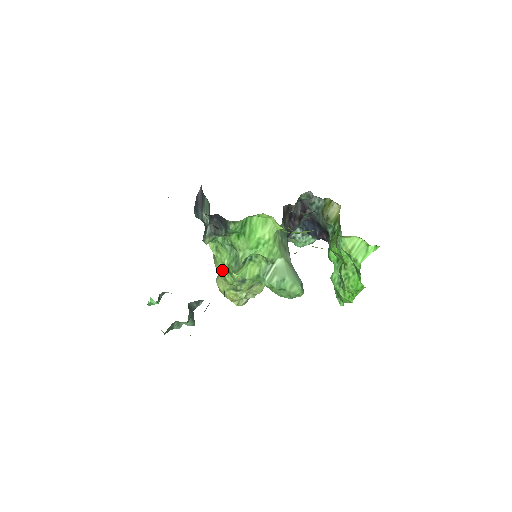
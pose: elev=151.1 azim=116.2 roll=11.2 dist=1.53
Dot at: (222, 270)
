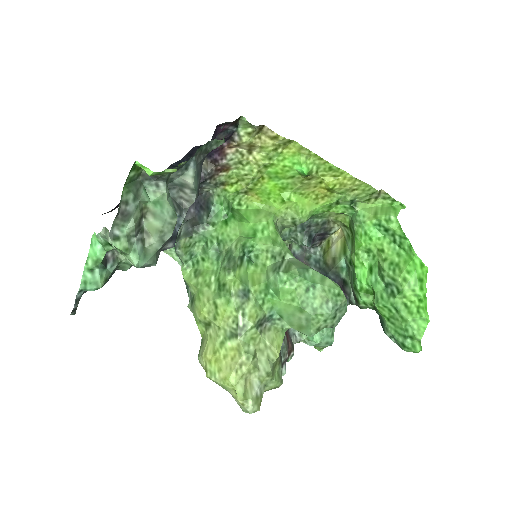
Dot at: (208, 296)
